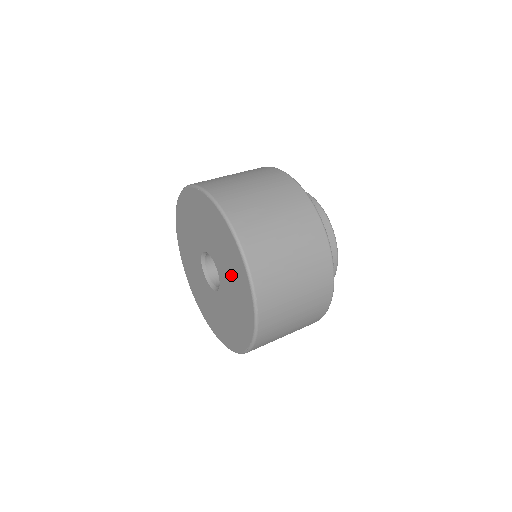
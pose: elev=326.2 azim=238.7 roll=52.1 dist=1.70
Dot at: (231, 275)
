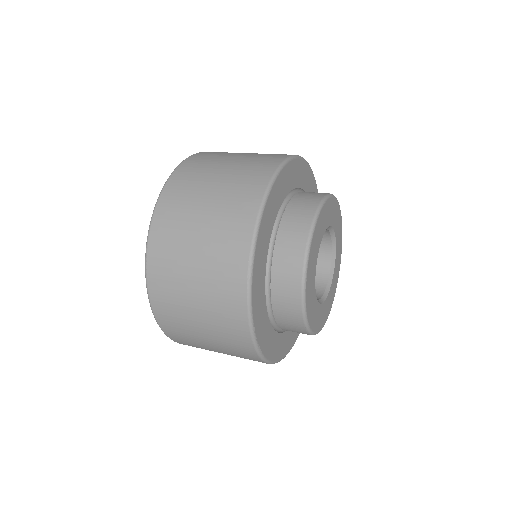
Dot at: occluded
